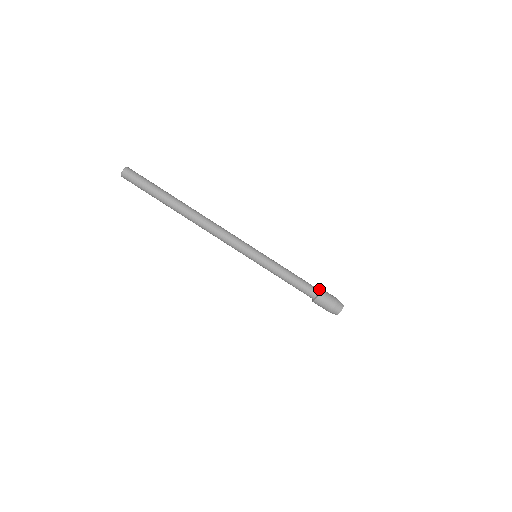
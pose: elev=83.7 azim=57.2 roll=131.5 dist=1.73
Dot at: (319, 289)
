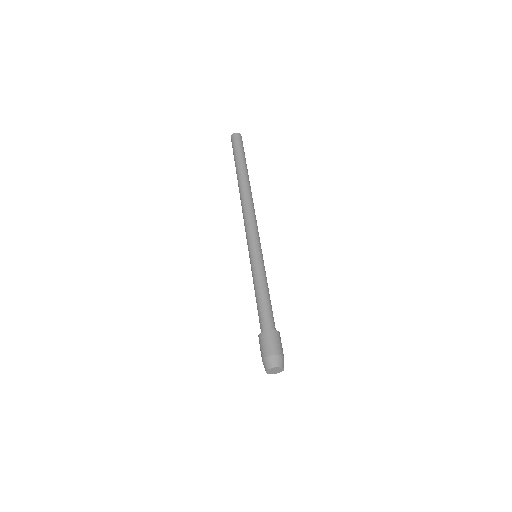
Dot at: (273, 329)
